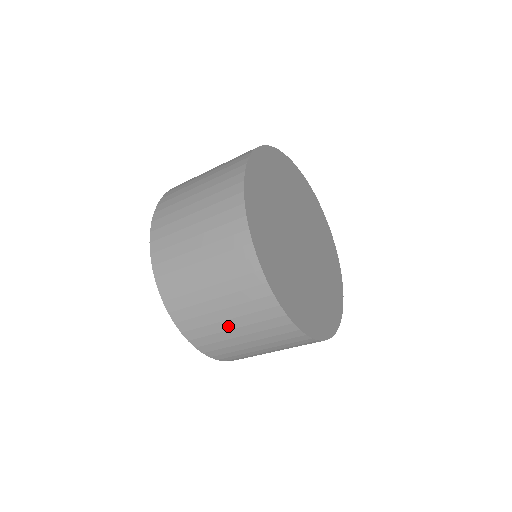
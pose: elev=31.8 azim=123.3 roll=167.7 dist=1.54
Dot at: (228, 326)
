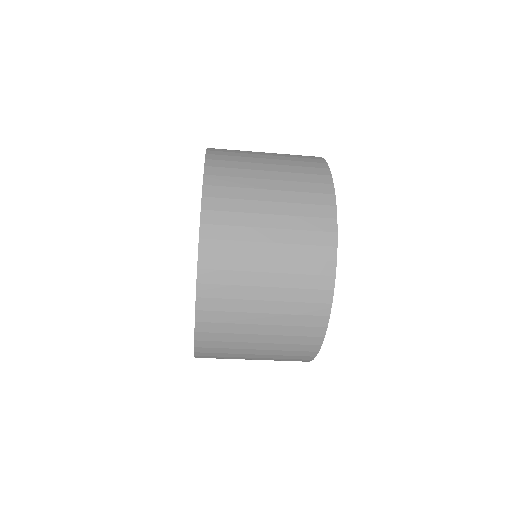
Dot at: occluded
